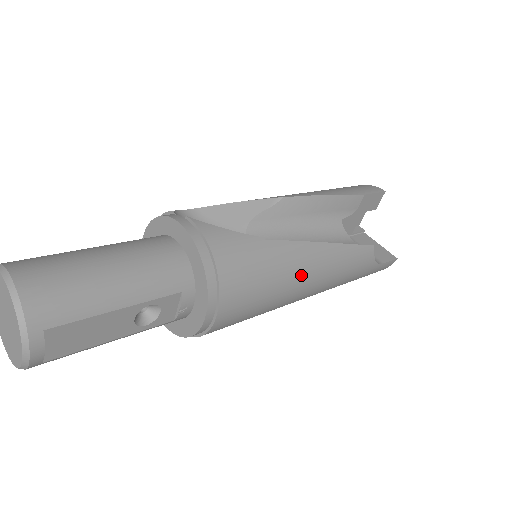
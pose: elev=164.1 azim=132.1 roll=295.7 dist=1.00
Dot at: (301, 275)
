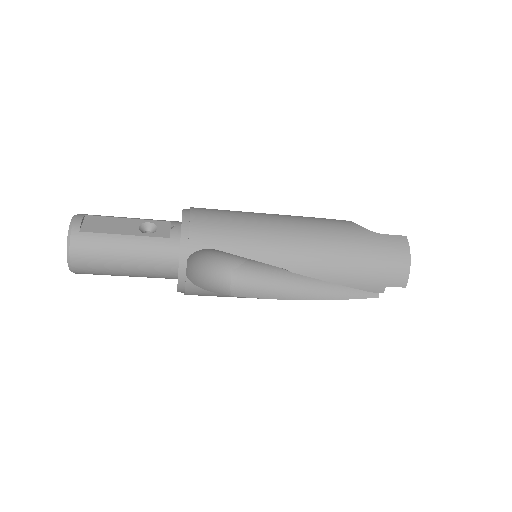
Dot at: (266, 216)
